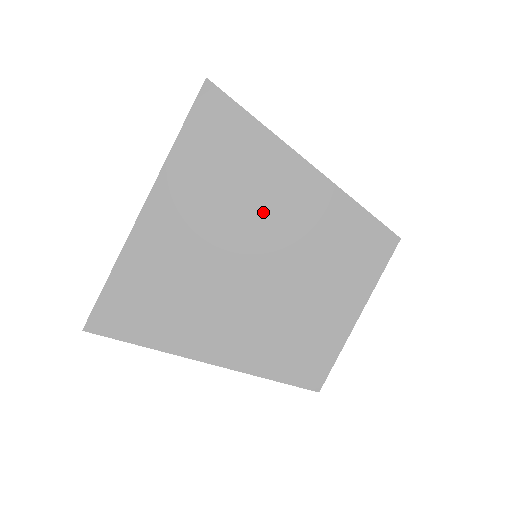
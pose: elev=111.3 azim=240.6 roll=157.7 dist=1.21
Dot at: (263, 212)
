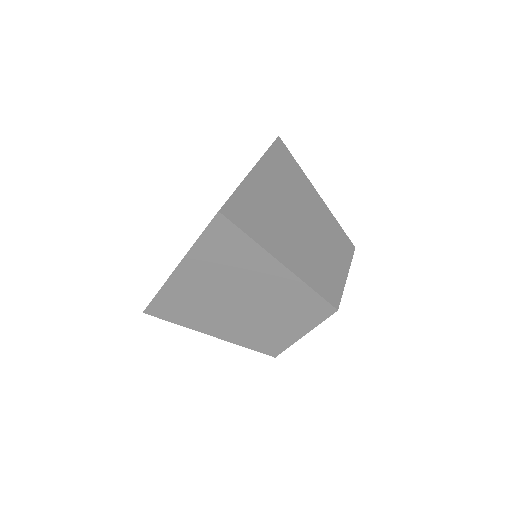
Dot at: (252, 284)
